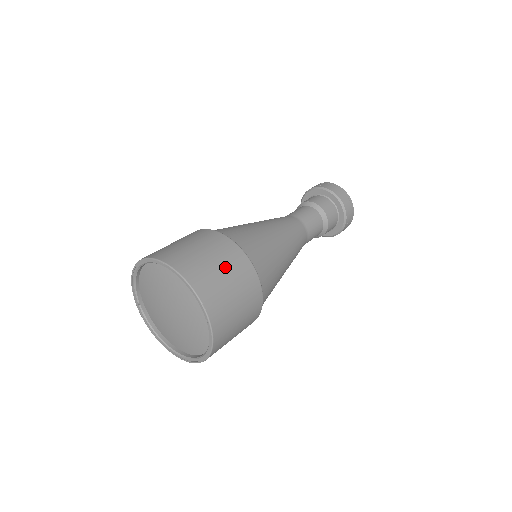
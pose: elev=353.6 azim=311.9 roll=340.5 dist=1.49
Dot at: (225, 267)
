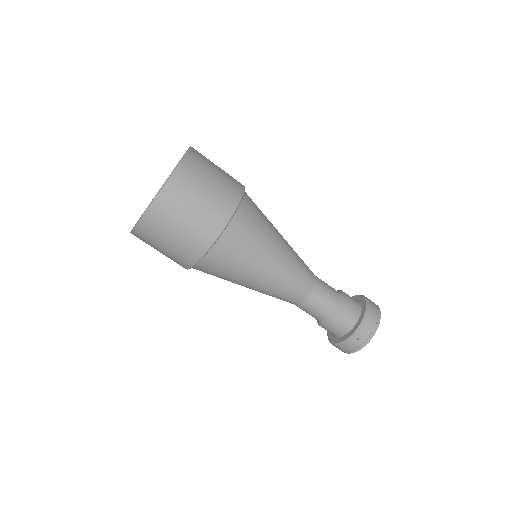
Dot at: (219, 181)
